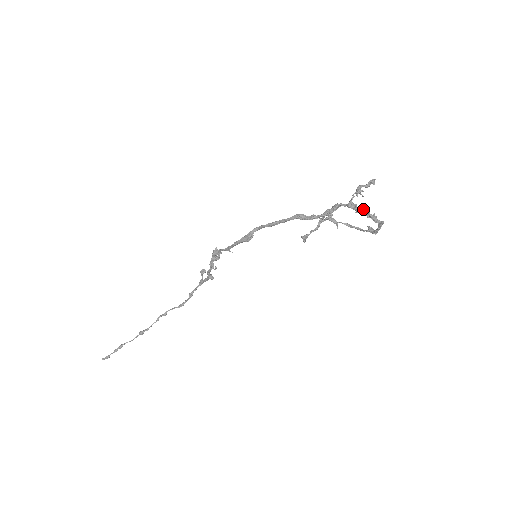
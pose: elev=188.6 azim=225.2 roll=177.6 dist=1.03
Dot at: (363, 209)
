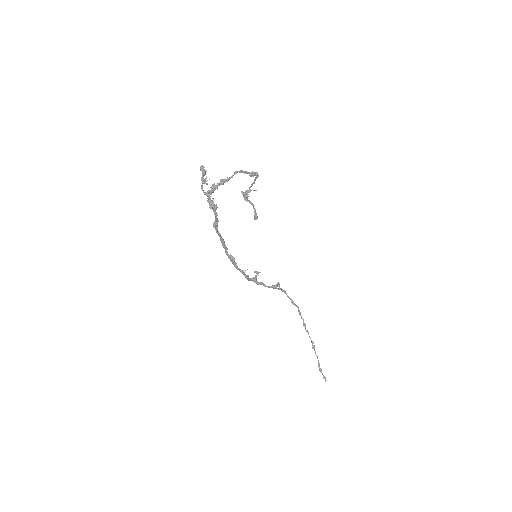
Dot at: (211, 189)
